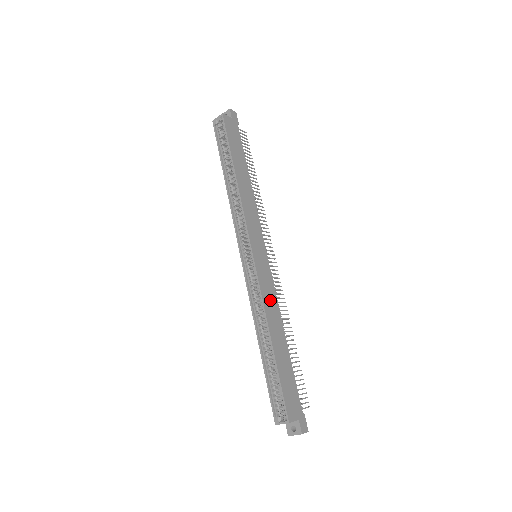
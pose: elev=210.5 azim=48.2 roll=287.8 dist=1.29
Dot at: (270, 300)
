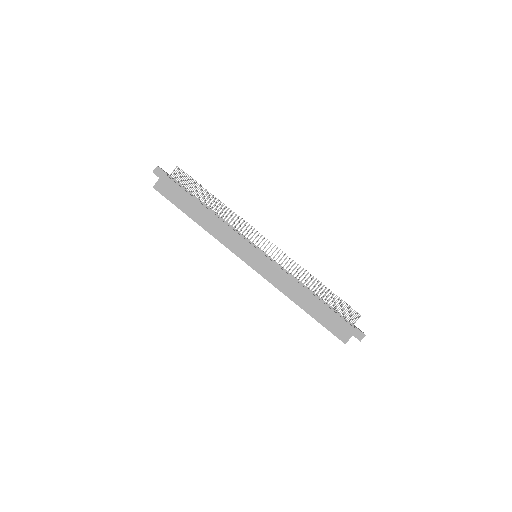
Dot at: (283, 282)
